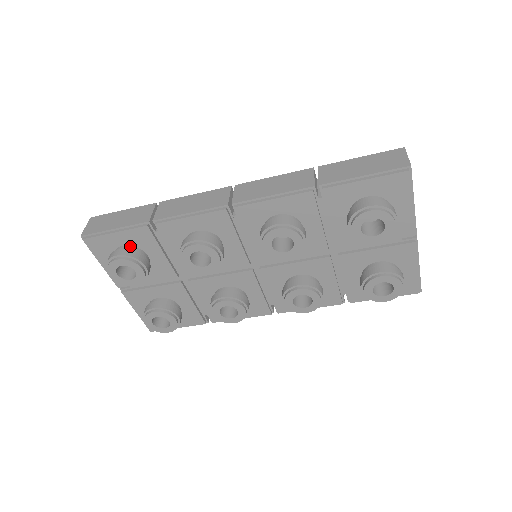
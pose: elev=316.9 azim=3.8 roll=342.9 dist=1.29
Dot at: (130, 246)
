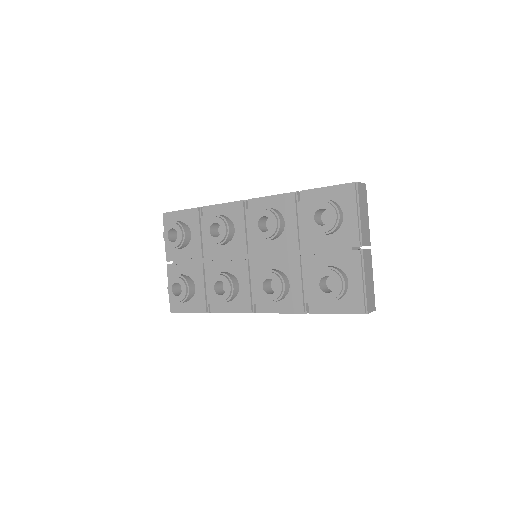
Dot at: occluded
